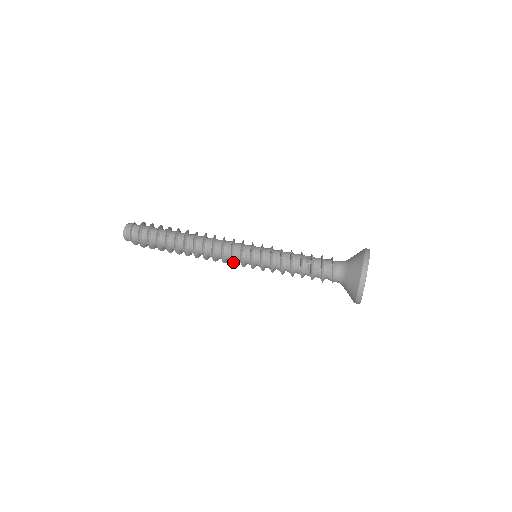
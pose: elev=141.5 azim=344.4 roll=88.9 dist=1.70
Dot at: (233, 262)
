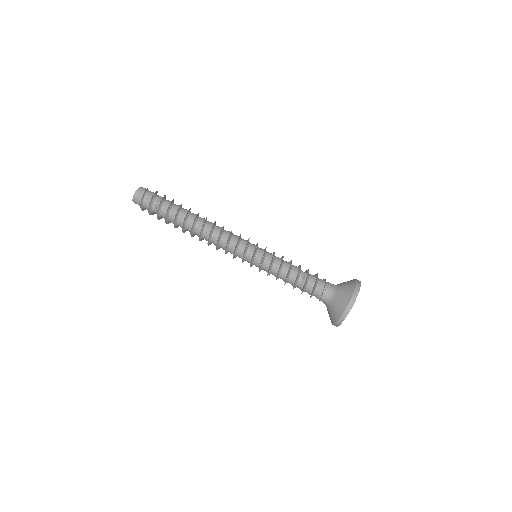
Dot at: (235, 251)
